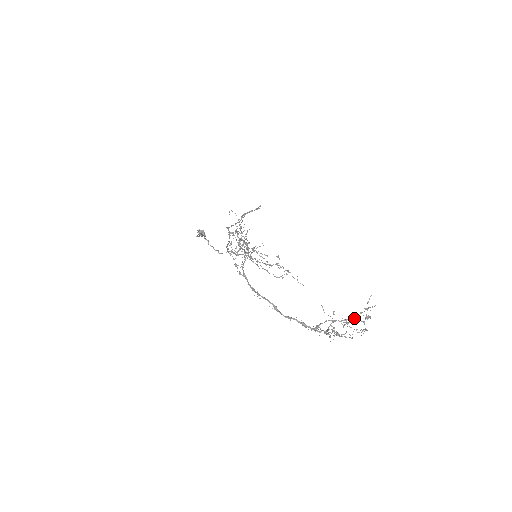
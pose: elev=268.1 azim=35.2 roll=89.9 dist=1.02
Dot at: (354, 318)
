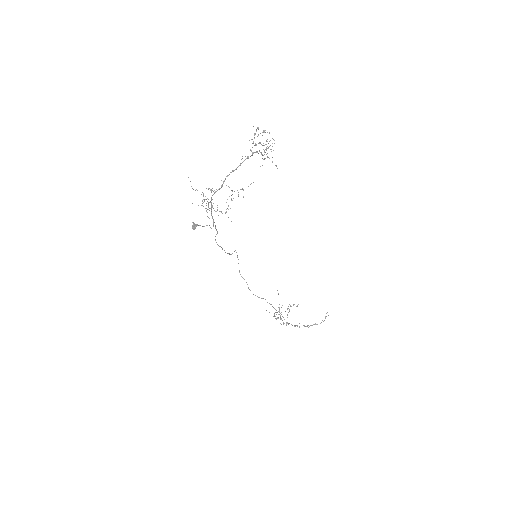
Dot at: occluded
